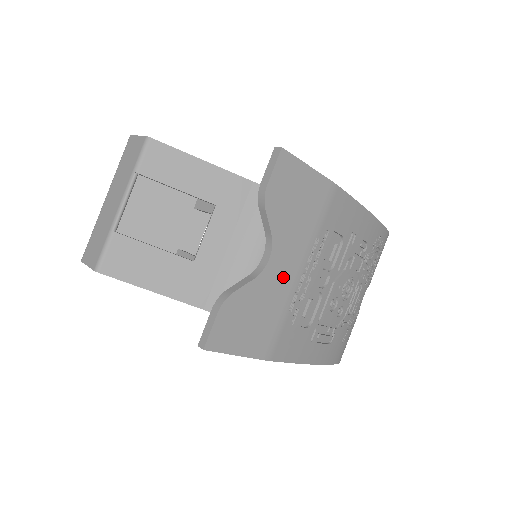
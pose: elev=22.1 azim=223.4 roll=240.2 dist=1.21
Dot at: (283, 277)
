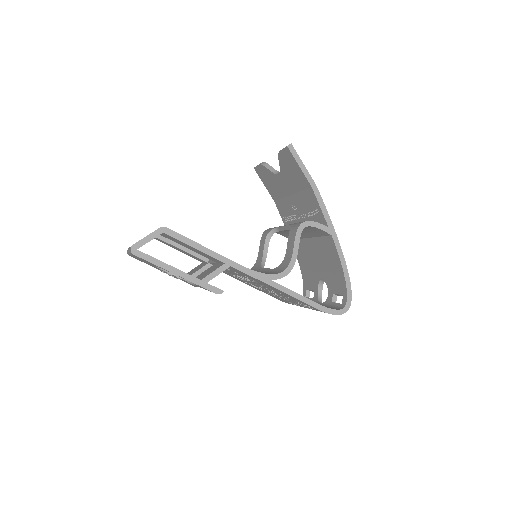
Dot at: occluded
